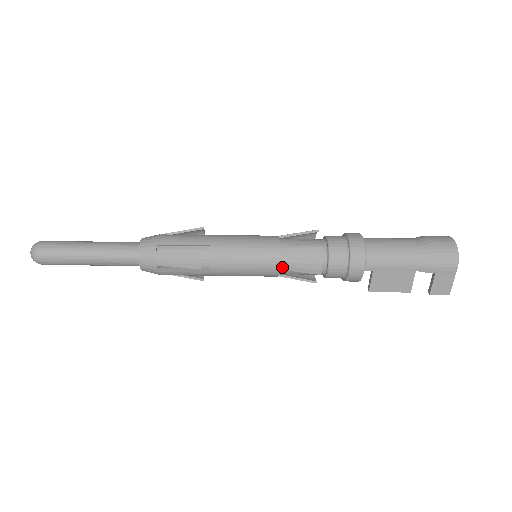
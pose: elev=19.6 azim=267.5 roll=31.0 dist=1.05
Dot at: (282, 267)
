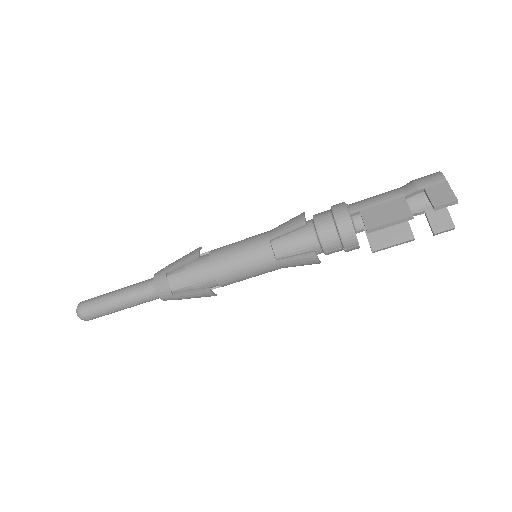
Dot at: (271, 237)
